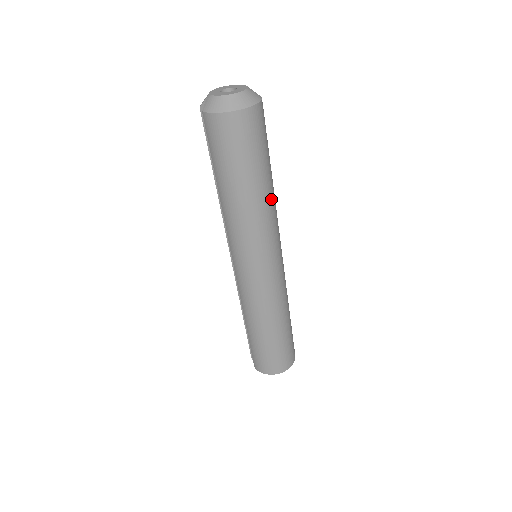
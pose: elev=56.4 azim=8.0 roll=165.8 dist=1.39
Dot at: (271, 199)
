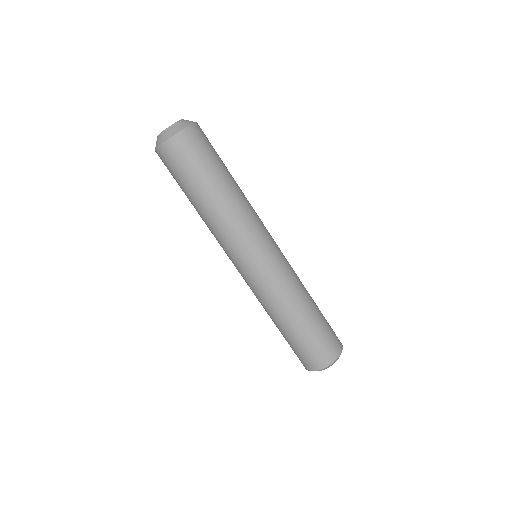
Dot at: (236, 199)
